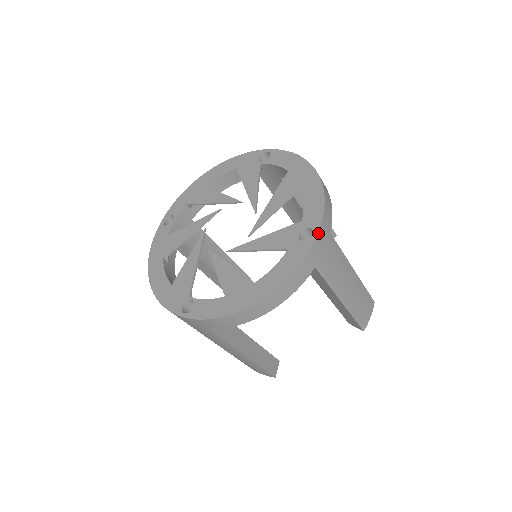
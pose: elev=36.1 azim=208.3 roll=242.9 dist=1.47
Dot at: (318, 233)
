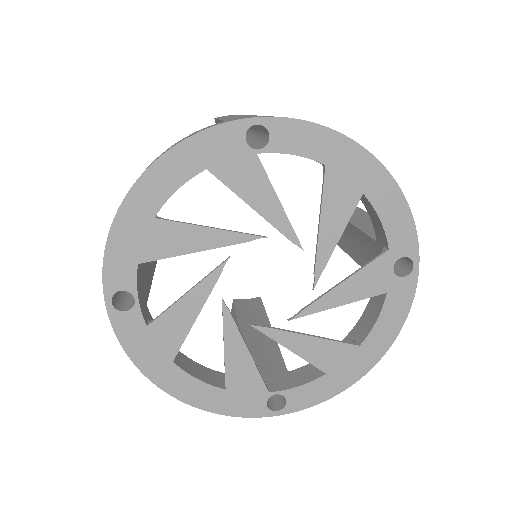
Dot at: (418, 261)
